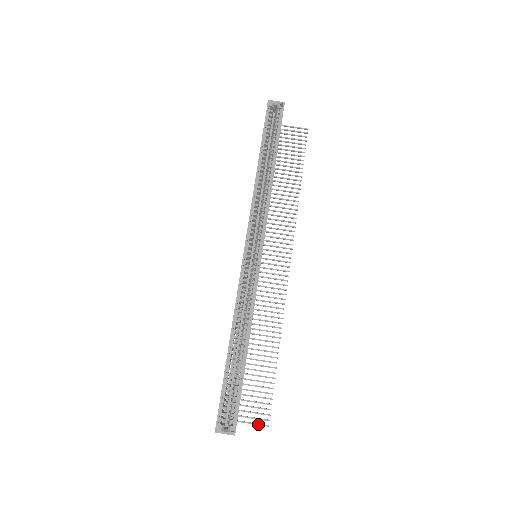
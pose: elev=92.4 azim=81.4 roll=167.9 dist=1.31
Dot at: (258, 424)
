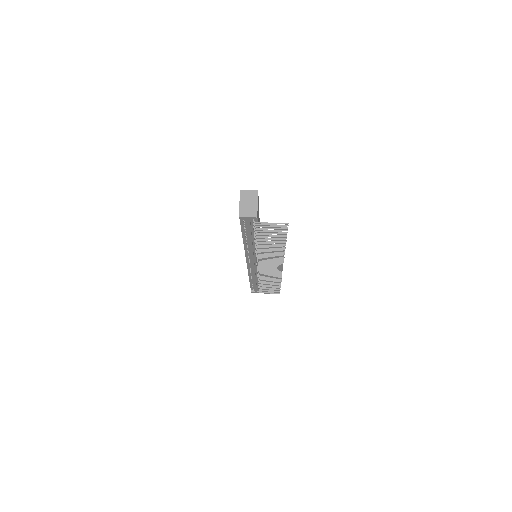
Dot at: (278, 223)
